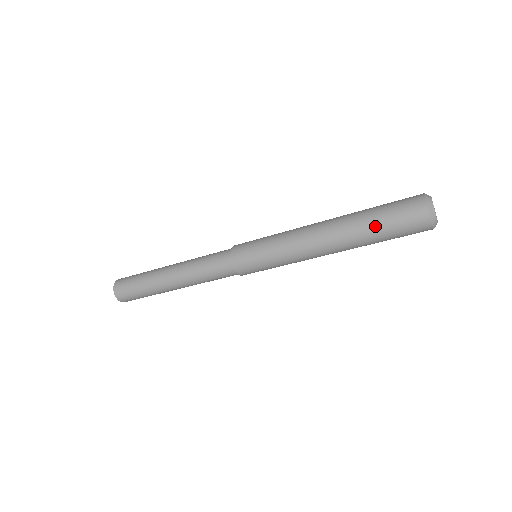
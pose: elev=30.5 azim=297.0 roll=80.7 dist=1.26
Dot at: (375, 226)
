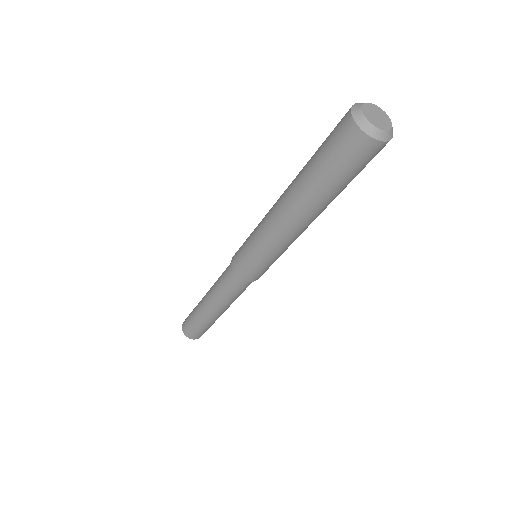
Dot at: (323, 179)
